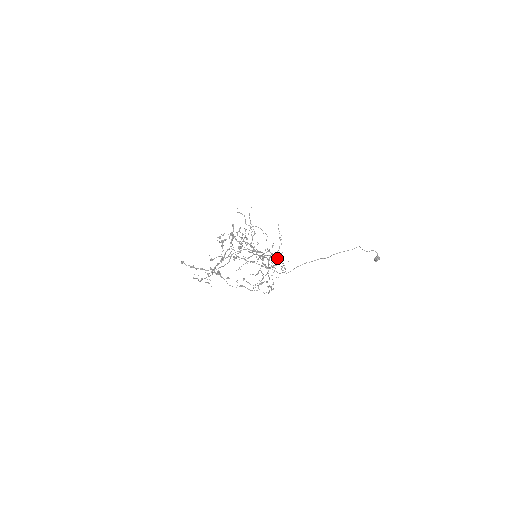
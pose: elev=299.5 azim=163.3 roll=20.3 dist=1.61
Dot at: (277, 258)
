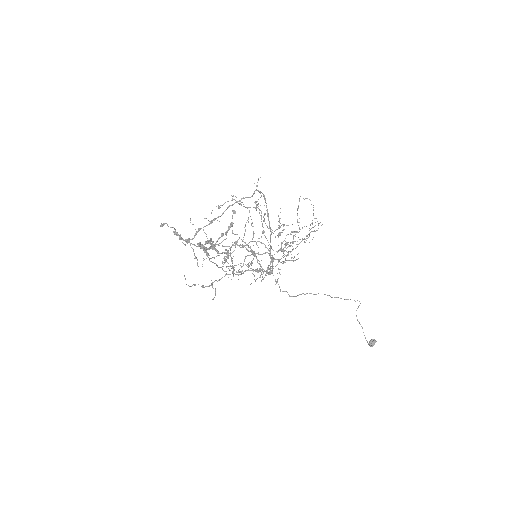
Dot at: occluded
